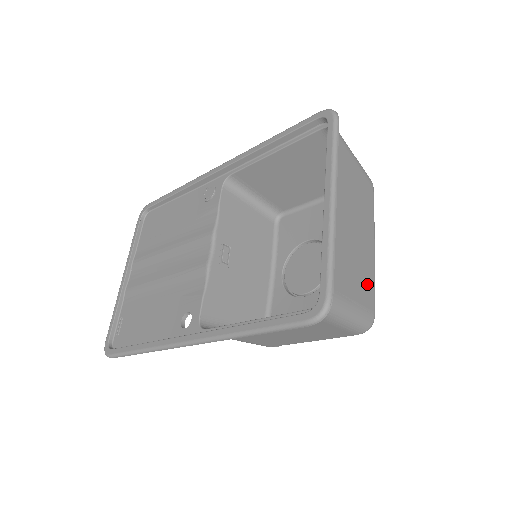
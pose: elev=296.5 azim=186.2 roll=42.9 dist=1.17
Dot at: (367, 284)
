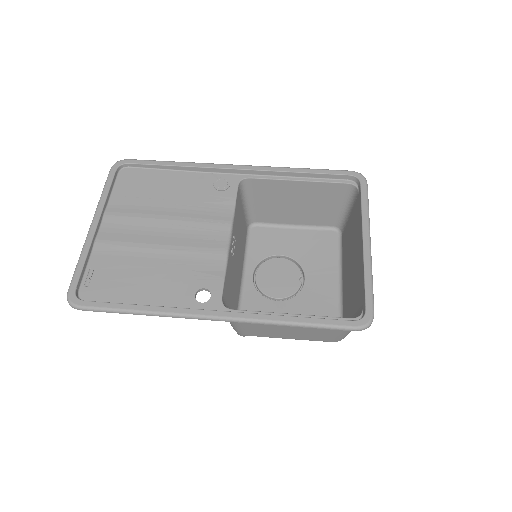
Dot at: occluded
